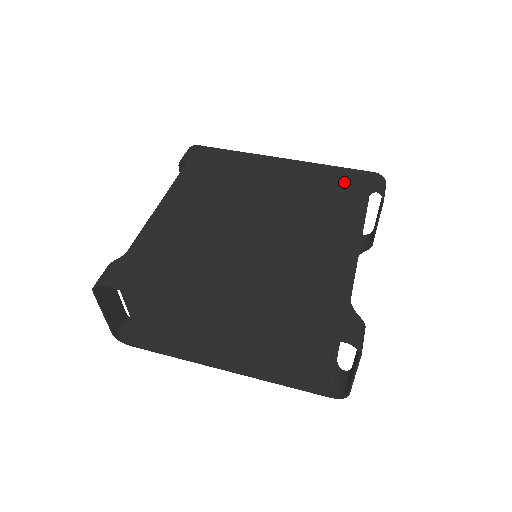
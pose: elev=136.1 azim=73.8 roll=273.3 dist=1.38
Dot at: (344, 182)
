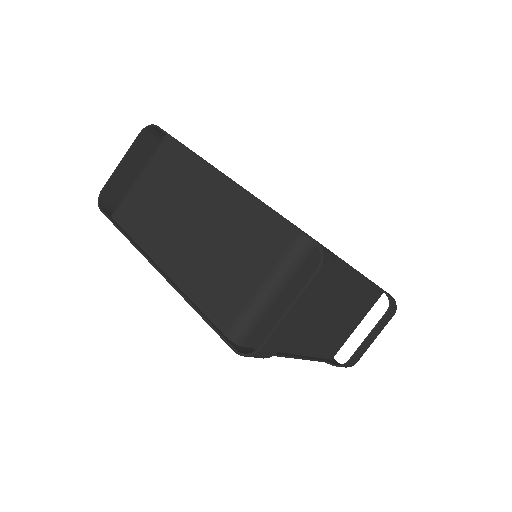
Dot at: occluded
